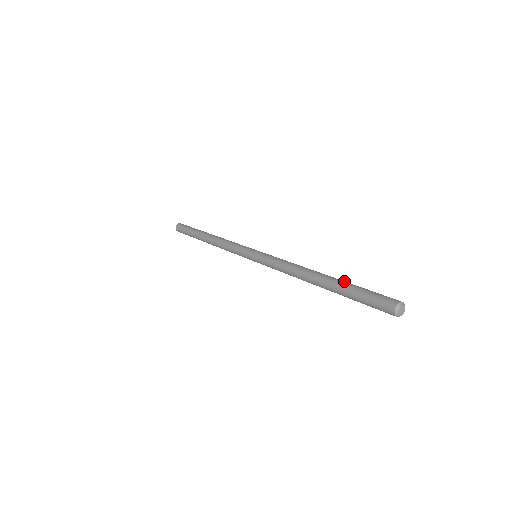
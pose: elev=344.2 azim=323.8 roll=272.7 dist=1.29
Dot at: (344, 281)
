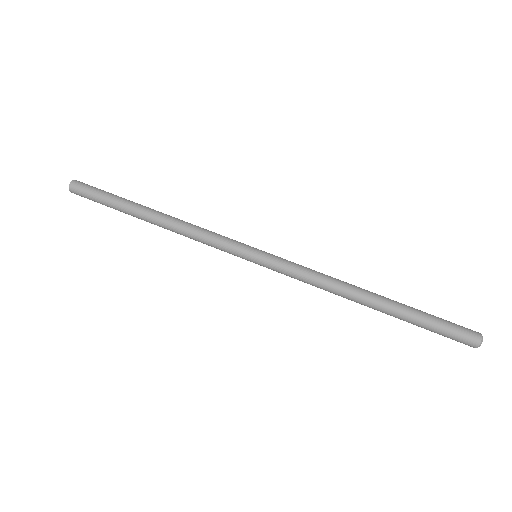
Dot at: (406, 309)
